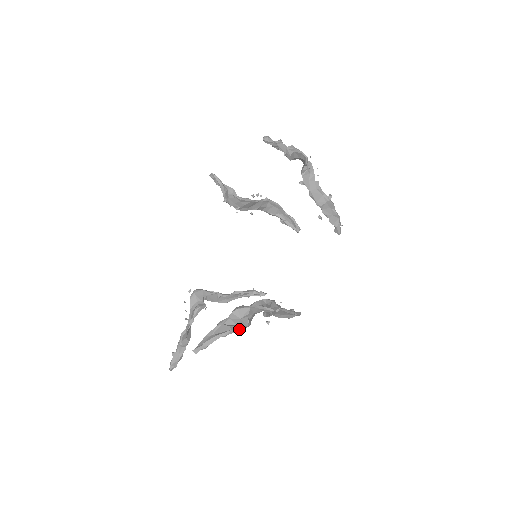
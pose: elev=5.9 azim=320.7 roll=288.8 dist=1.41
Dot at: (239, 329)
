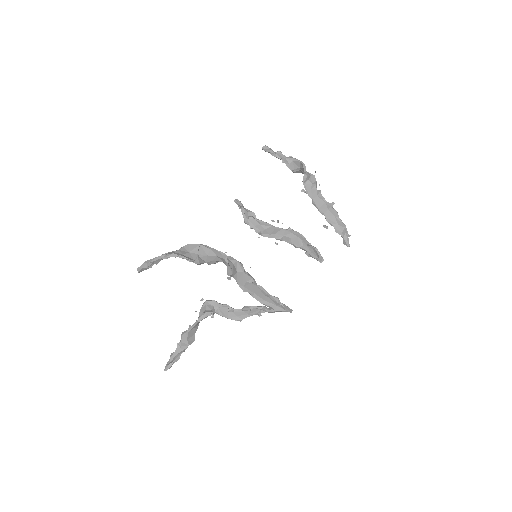
Dot at: (183, 257)
